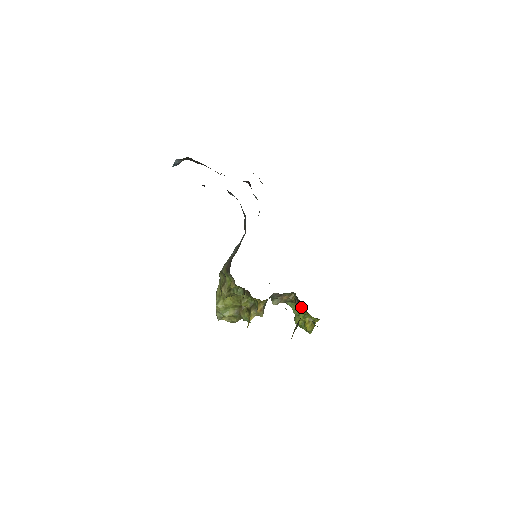
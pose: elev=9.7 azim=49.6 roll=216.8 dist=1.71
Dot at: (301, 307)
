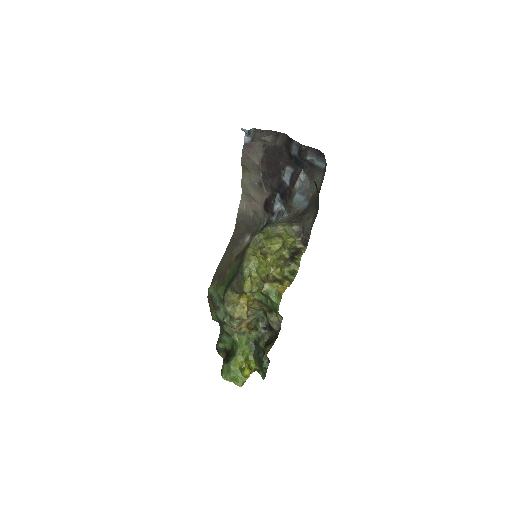
Dot at: (270, 332)
